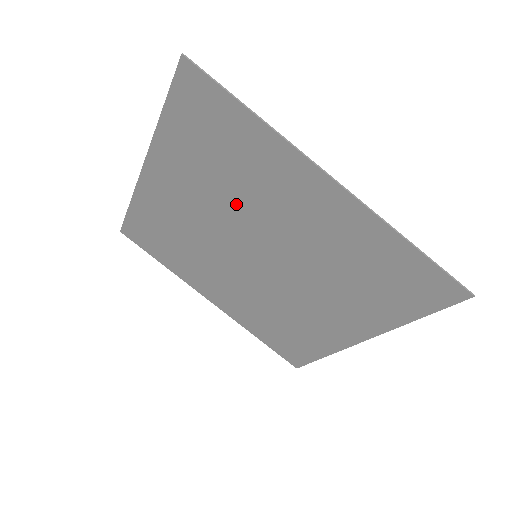
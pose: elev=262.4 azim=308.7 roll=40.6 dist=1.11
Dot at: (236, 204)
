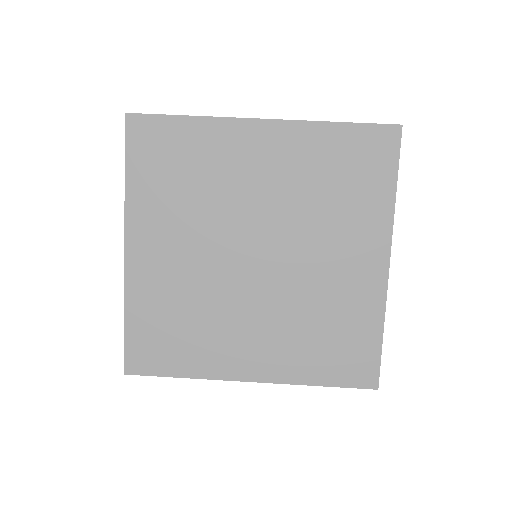
Dot at: (214, 211)
